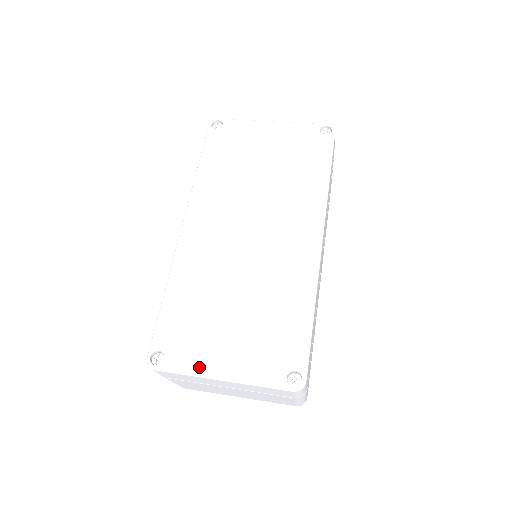
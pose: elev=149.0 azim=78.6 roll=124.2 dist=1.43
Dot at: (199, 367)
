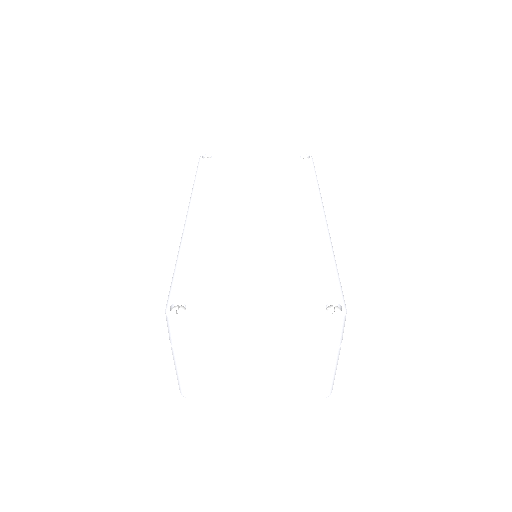
Dot at: (228, 310)
